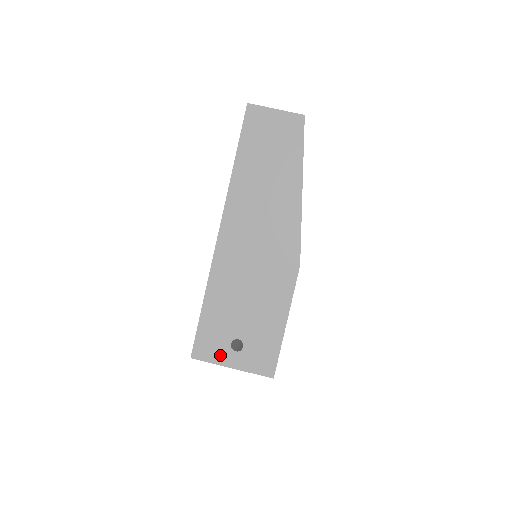
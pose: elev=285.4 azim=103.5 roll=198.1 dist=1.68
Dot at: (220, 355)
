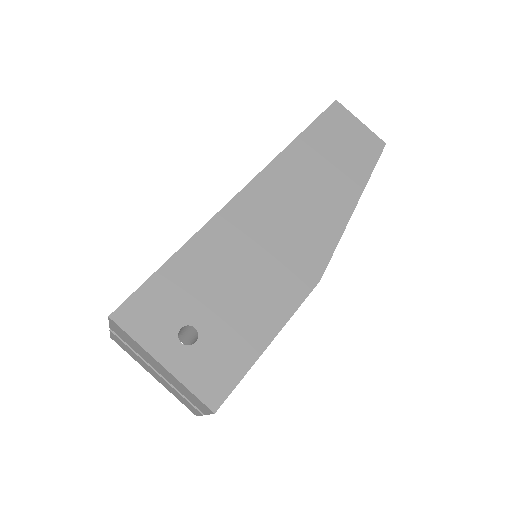
Dot at: (155, 336)
